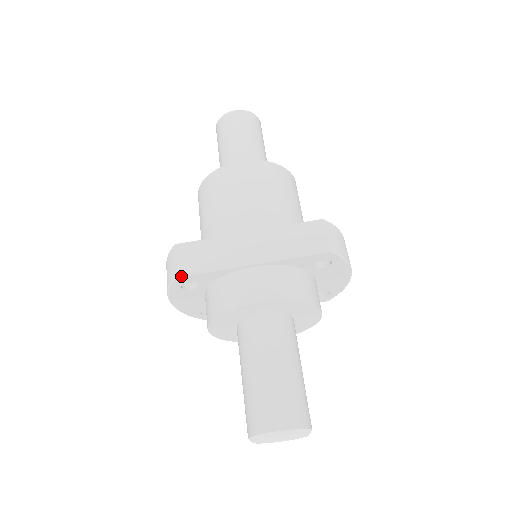
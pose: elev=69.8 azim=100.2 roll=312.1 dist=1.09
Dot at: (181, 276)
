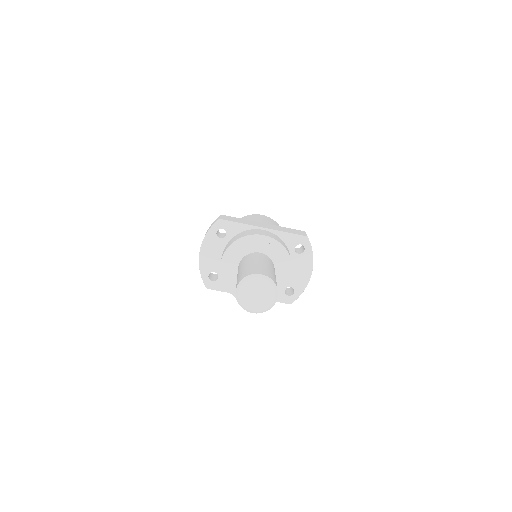
Dot at: (223, 219)
